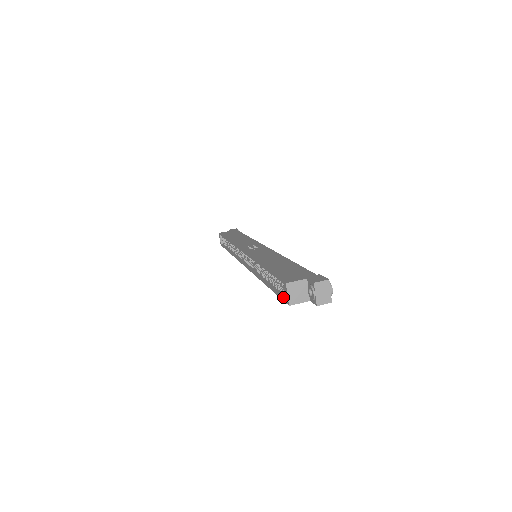
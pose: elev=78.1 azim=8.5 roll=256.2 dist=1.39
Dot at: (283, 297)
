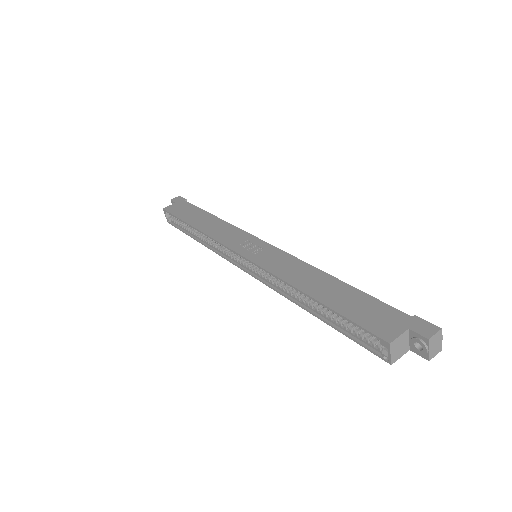
Dot at: (370, 348)
